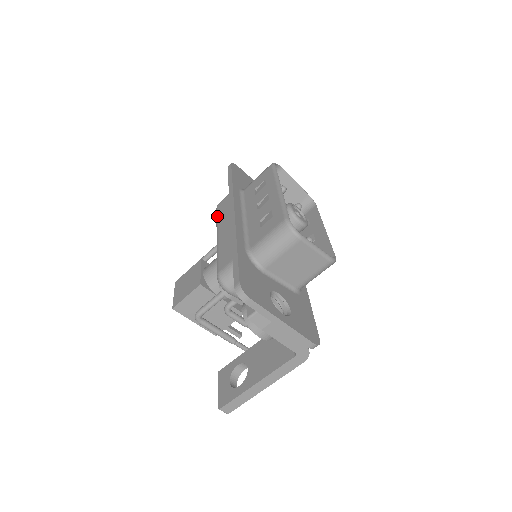
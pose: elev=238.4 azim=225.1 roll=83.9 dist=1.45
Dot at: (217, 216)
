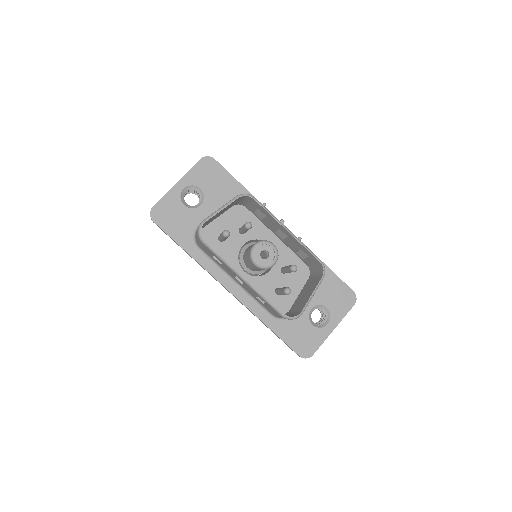
Dot at: occluded
